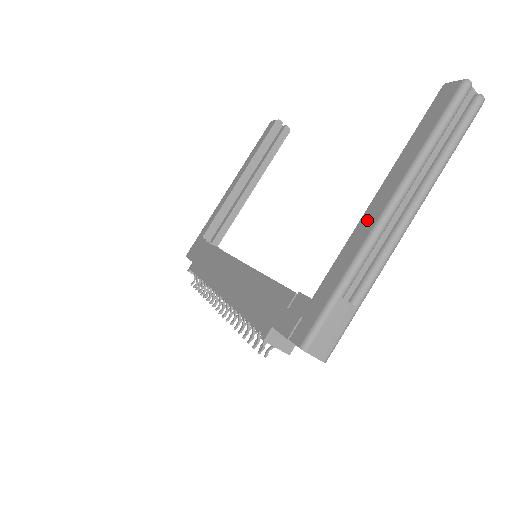
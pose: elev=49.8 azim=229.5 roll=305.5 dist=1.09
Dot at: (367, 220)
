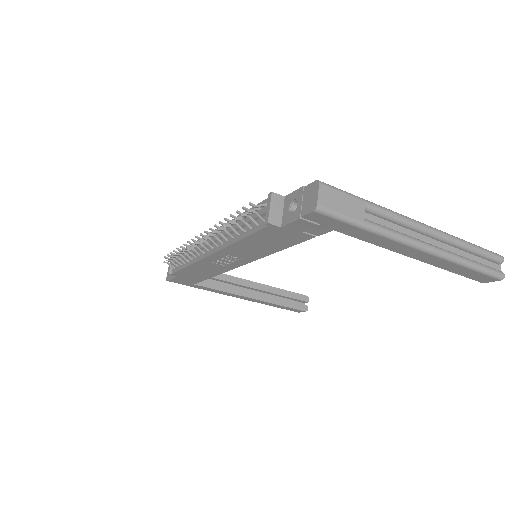
Dot at: occluded
